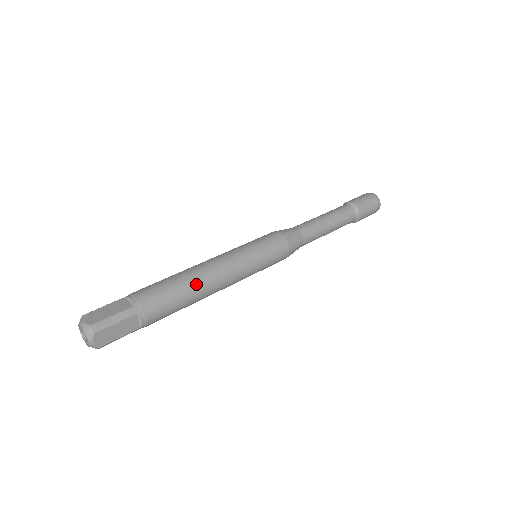
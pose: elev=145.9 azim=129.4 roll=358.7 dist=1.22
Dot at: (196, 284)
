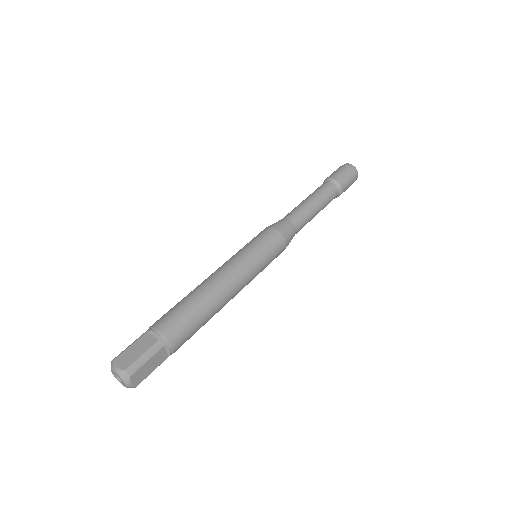
Dot at: (210, 302)
